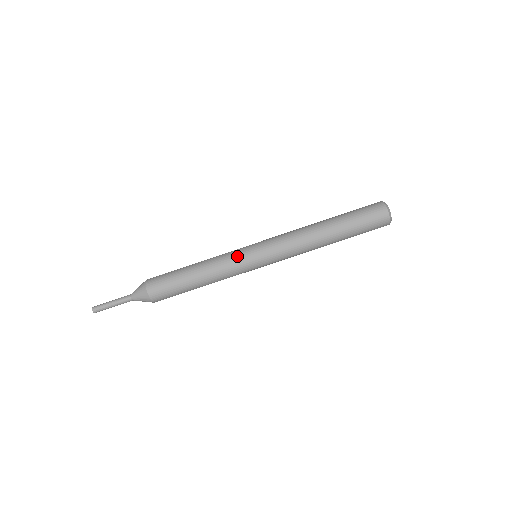
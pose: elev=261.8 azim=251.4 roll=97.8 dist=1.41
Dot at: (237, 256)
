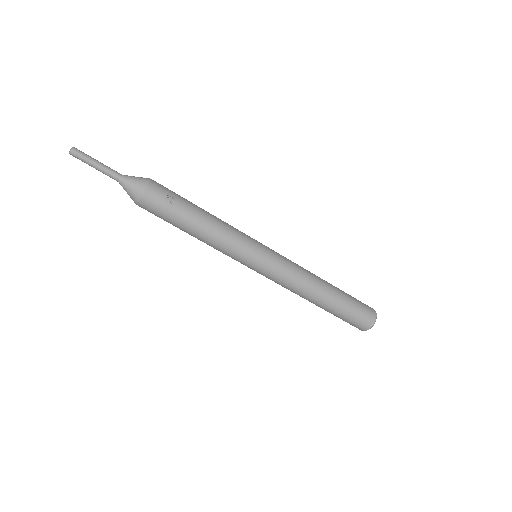
Dot at: (238, 257)
